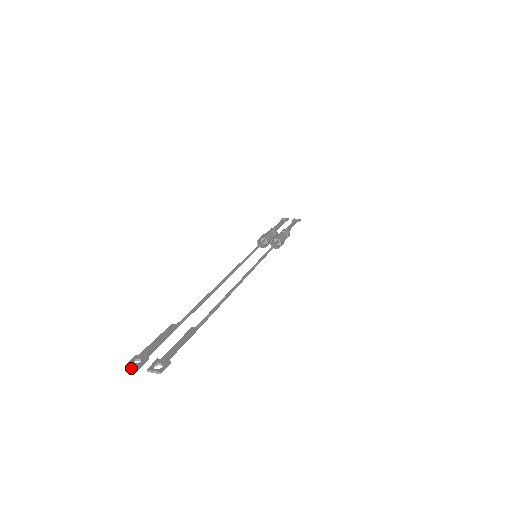
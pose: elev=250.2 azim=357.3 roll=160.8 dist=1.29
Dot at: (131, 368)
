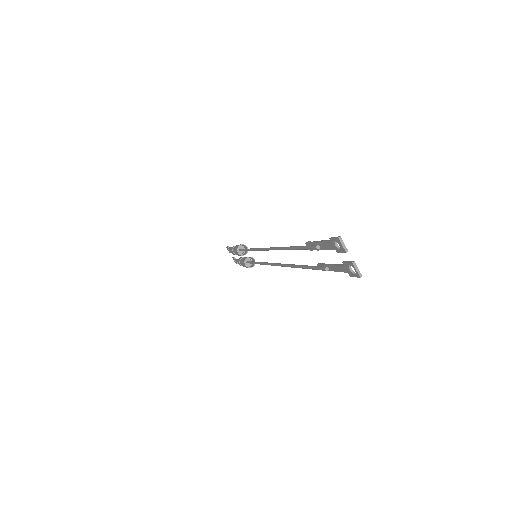
Dot at: (342, 244)
